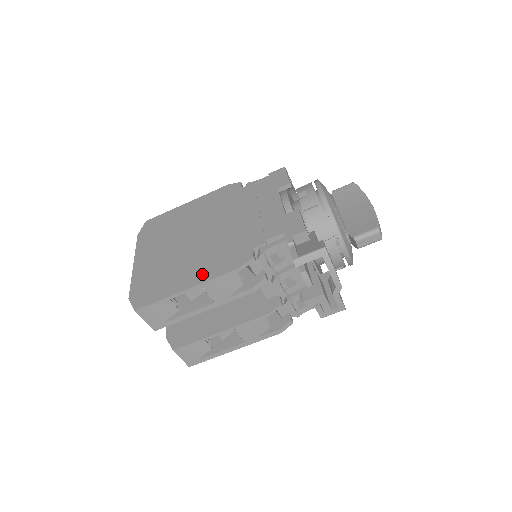
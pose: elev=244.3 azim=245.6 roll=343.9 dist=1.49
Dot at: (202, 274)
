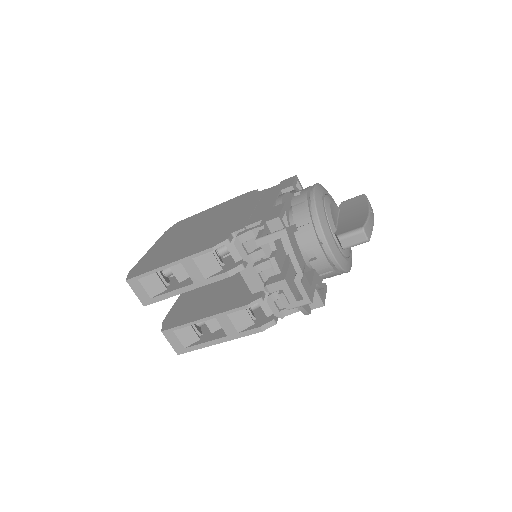
Dot at: (185, 253)
